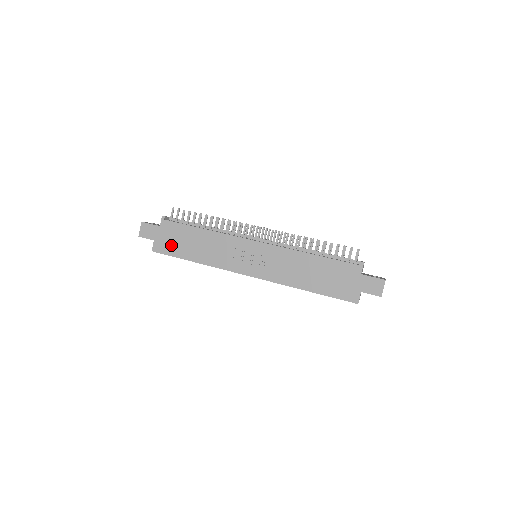
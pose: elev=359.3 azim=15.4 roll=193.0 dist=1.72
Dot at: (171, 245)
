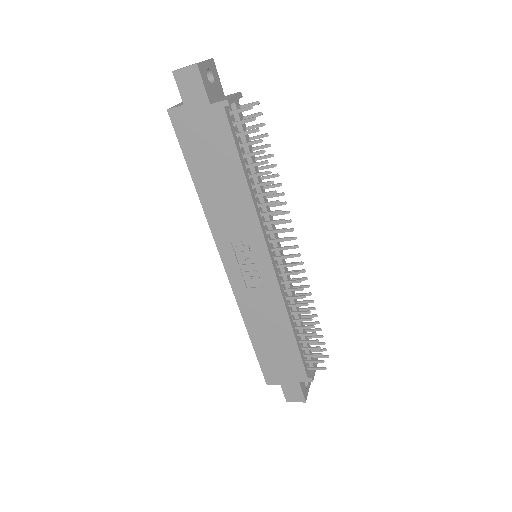
Dot at: (195, 139)
